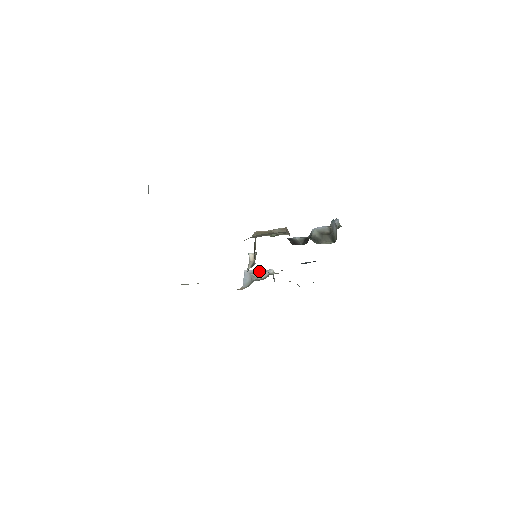
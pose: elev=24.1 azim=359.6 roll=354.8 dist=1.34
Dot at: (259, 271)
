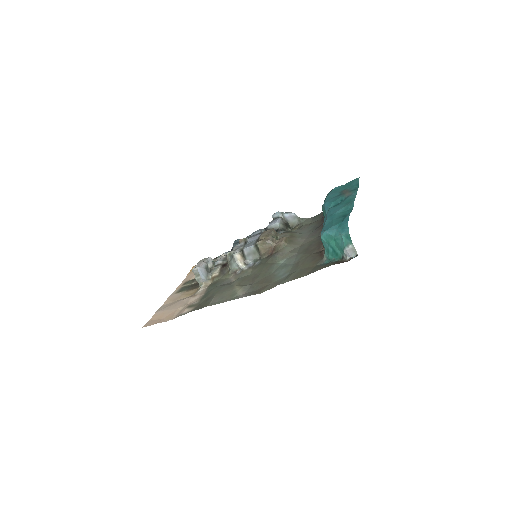
Dot at: (206, 263)
